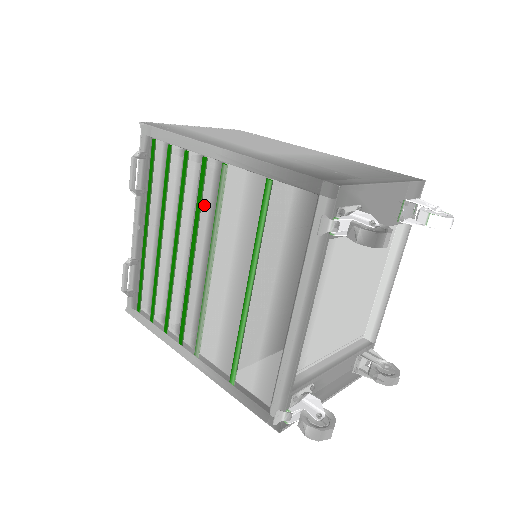
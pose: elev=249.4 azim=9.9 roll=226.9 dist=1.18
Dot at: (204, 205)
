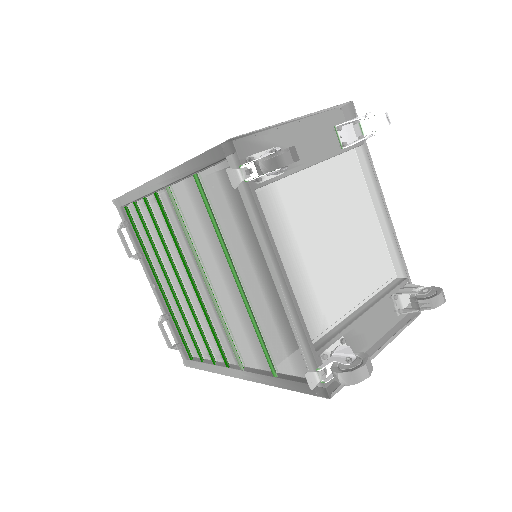
Dot at: (177, 232)
